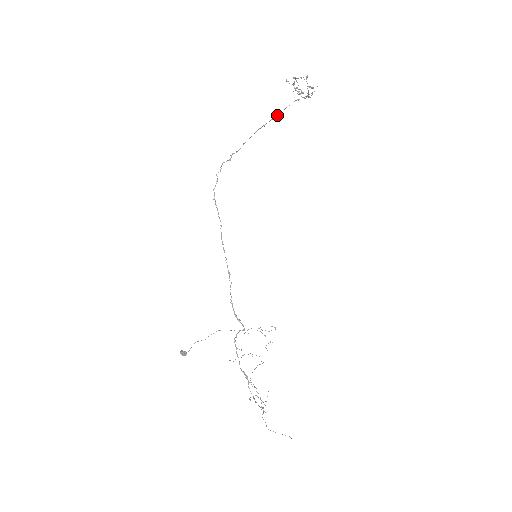
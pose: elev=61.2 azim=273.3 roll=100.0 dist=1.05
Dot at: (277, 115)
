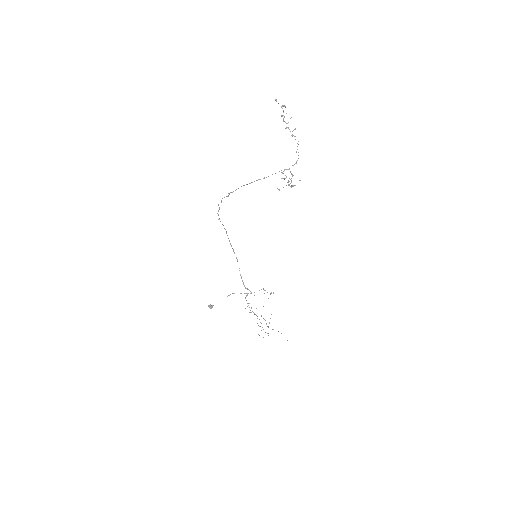
Dot at: occluded
